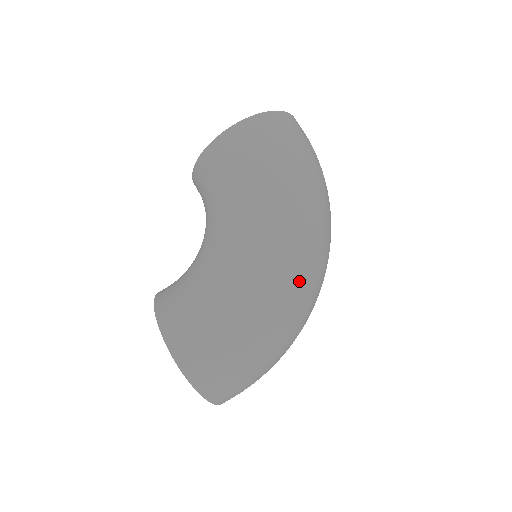
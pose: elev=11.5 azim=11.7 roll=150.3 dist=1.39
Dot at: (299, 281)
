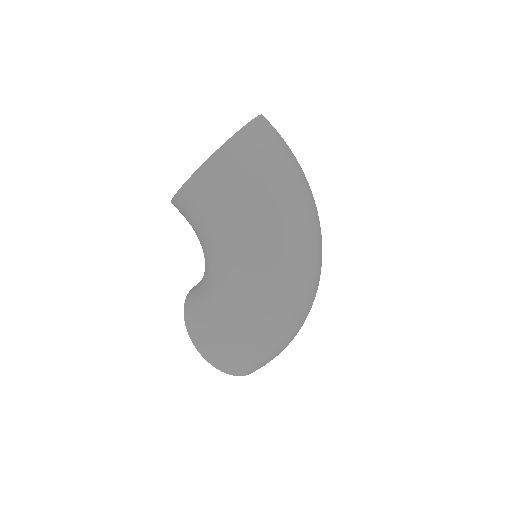
Dot at: (295, 299)
